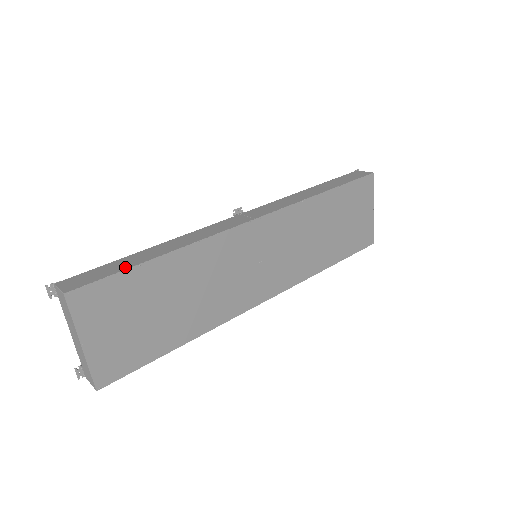
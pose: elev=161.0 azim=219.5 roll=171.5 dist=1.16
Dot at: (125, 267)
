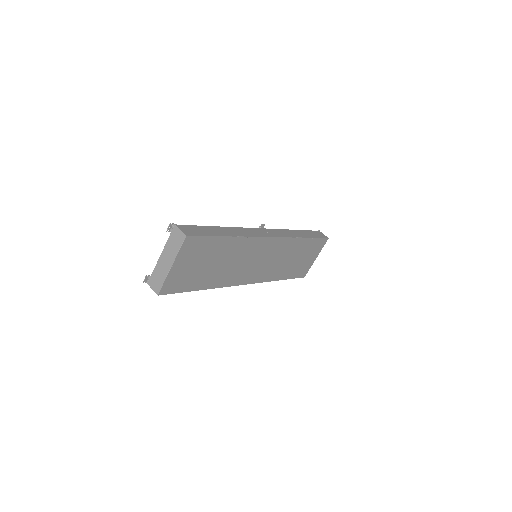
Dot at: (213, 234)
